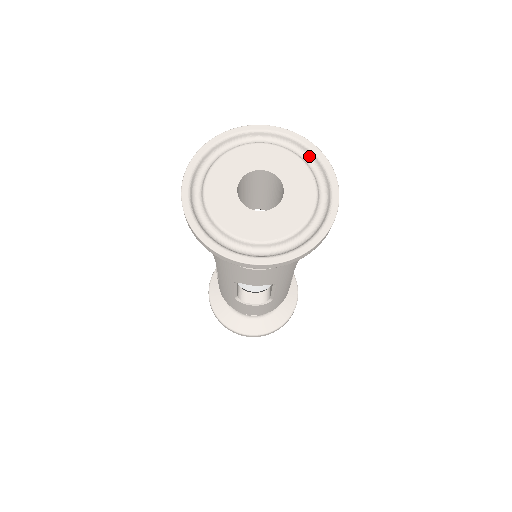
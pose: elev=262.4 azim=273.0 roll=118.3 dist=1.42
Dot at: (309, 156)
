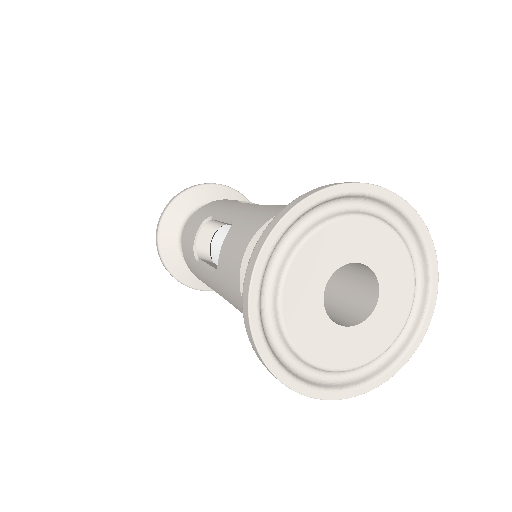
Dot at: (418, 251)
